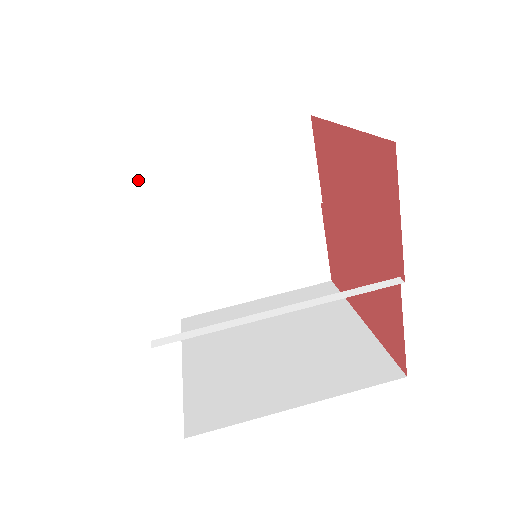
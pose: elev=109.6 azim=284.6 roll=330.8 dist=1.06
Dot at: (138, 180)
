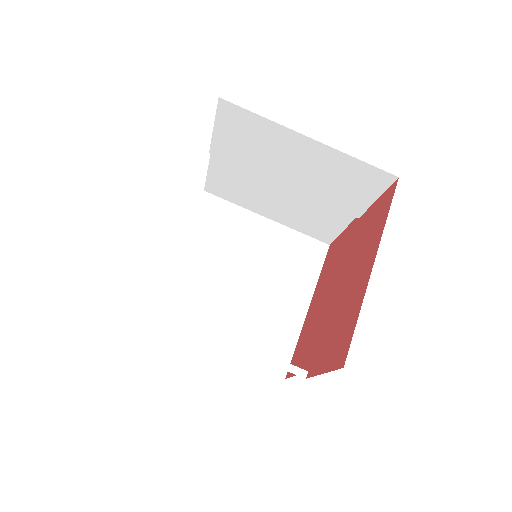
Dot at: occluded
